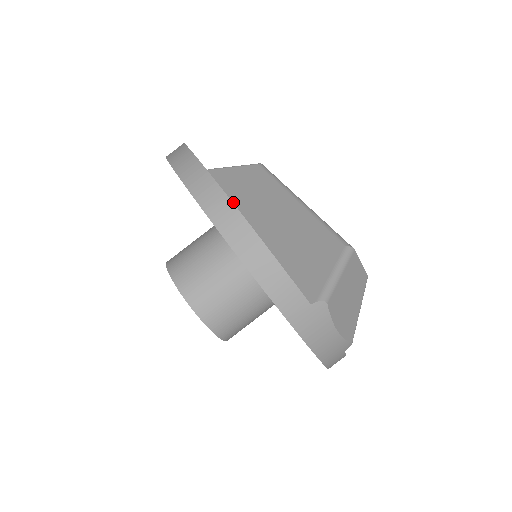
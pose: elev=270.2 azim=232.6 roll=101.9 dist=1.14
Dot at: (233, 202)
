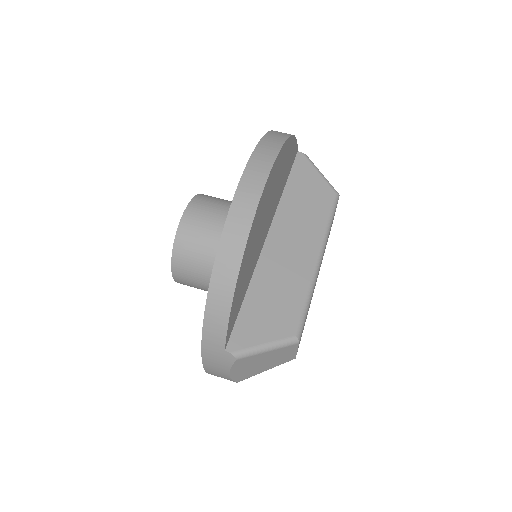
Dot at: (282, 206)
